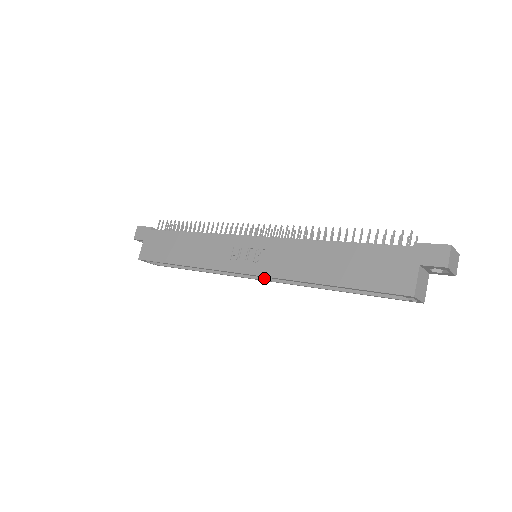
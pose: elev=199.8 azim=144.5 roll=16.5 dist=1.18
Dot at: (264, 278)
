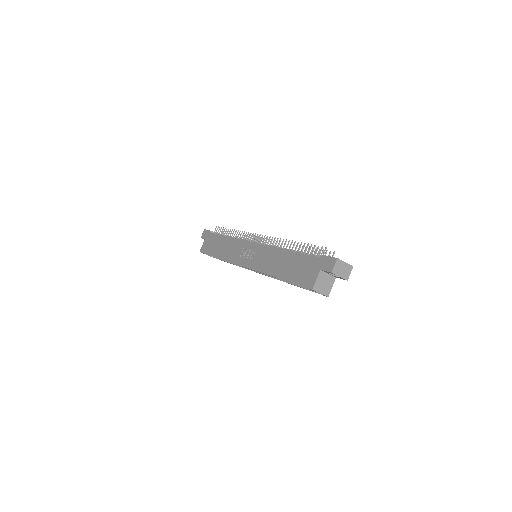
Dot at: (259, 272)
